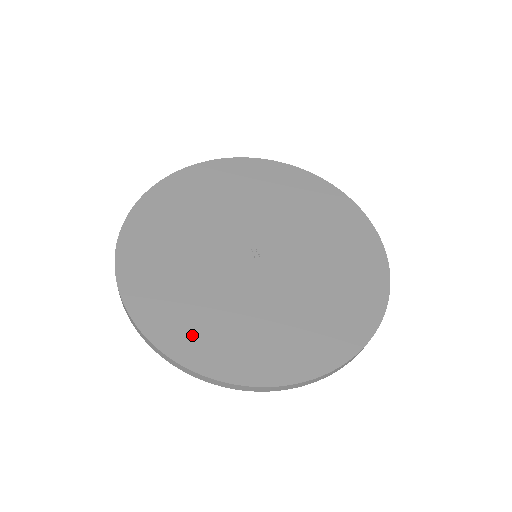
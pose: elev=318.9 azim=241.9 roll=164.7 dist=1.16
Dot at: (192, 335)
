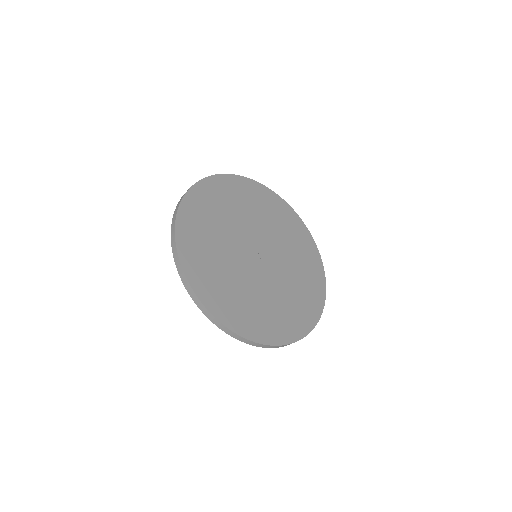
Dot at: (274, 326)
